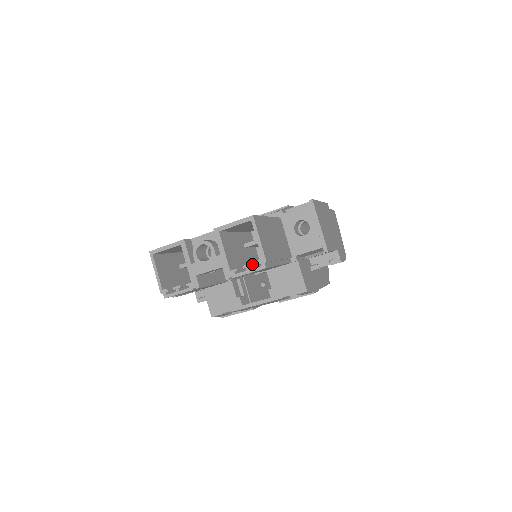
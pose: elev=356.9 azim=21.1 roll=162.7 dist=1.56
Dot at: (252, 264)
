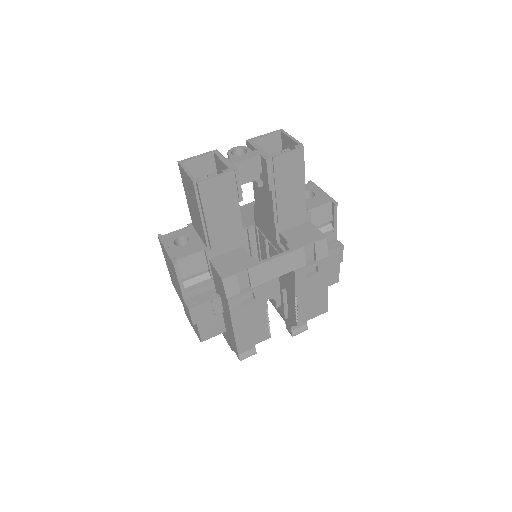
Dot at: occluded
